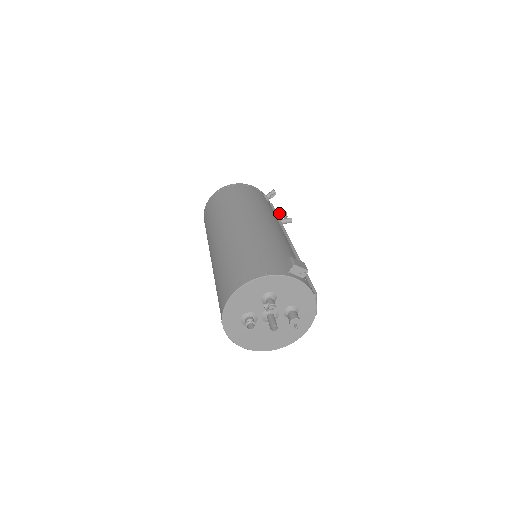
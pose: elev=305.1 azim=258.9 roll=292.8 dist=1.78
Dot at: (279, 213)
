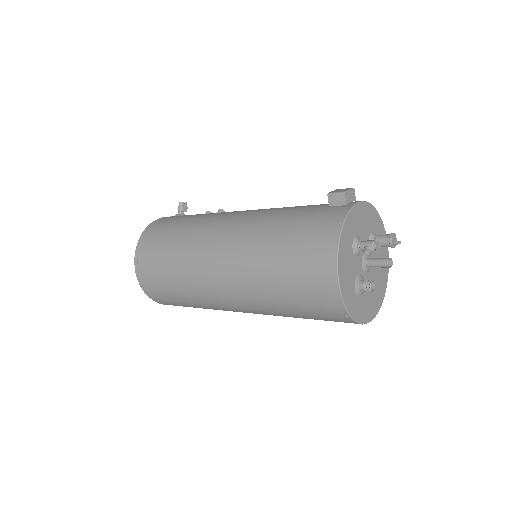
Dot at: occluded
